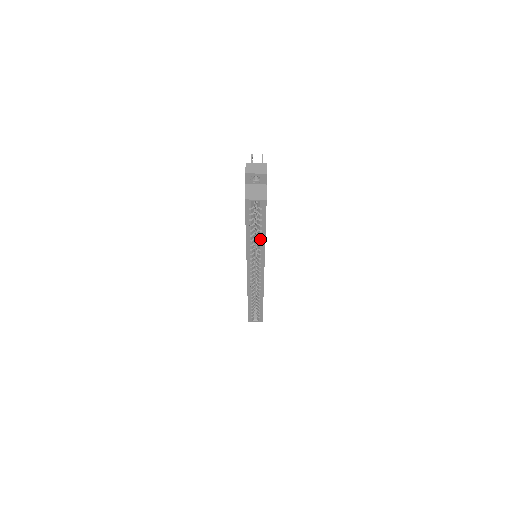
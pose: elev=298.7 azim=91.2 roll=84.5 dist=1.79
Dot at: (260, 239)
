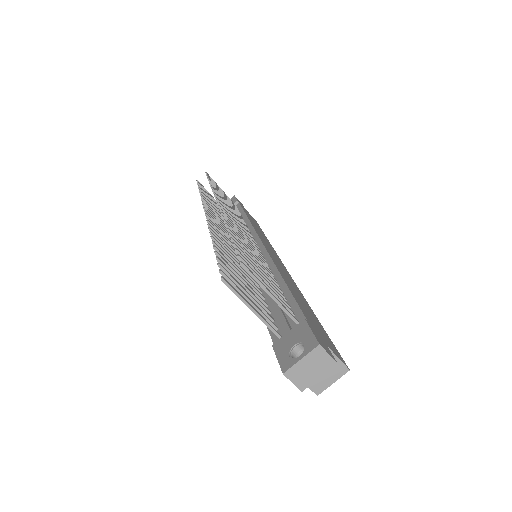
Dot at: occluded
